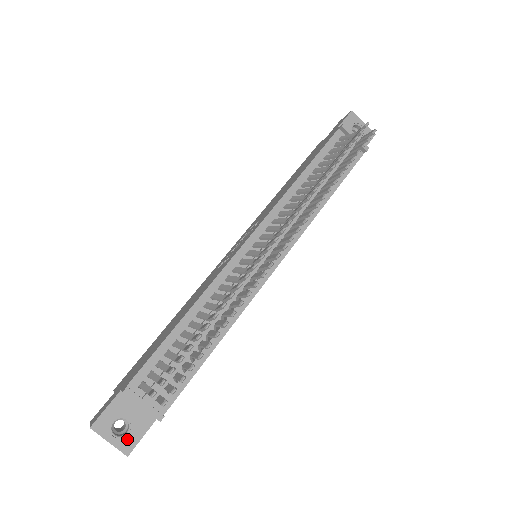
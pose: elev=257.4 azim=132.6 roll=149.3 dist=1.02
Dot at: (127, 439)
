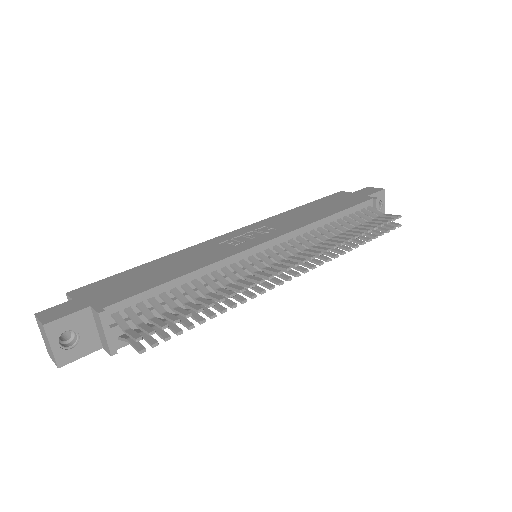
Dot at: (68, 352)
